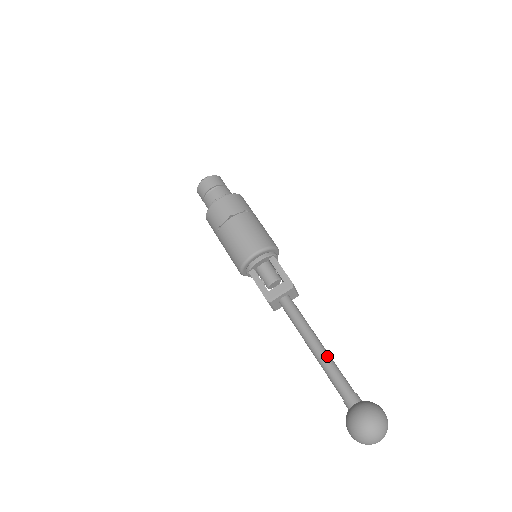
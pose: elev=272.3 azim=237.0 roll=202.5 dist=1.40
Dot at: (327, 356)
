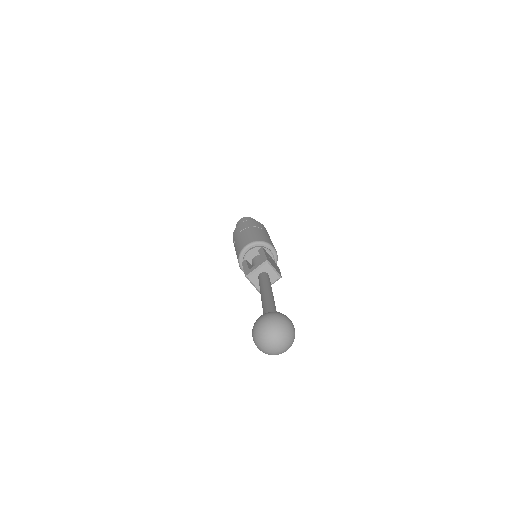
Dot at: (268, 297)
